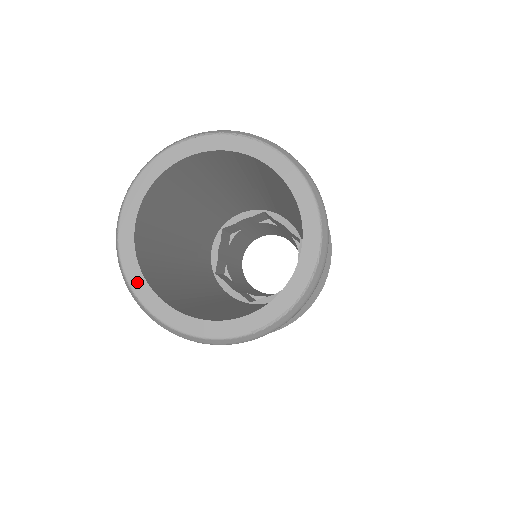
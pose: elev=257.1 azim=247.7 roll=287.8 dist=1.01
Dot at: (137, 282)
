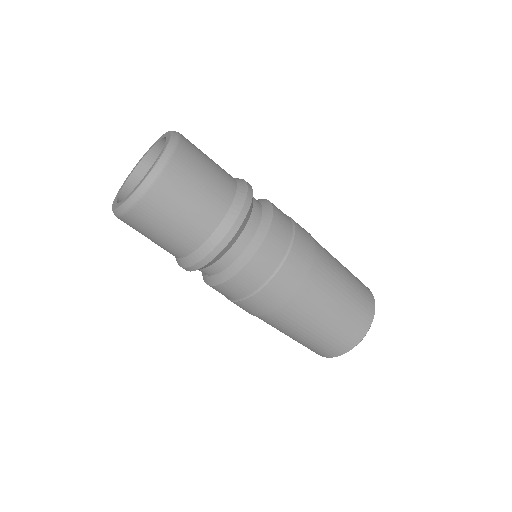
Dot at: (117, 206)
